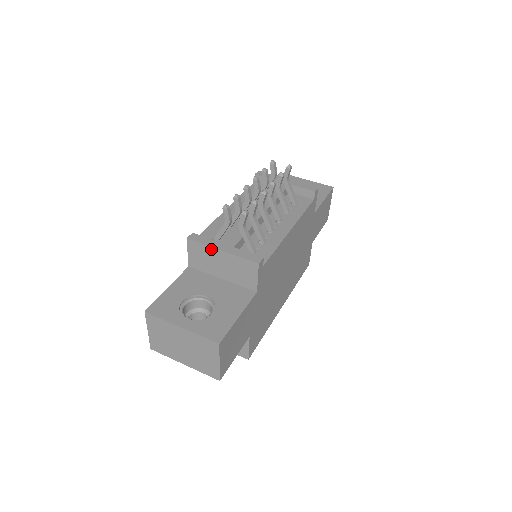
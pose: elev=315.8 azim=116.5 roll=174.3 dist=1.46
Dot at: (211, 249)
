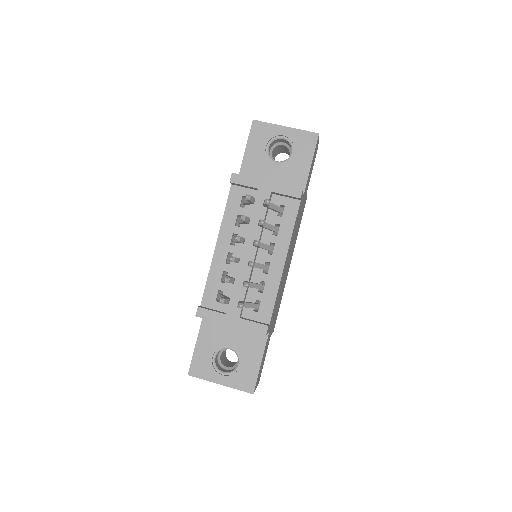
Dot at: occluded
